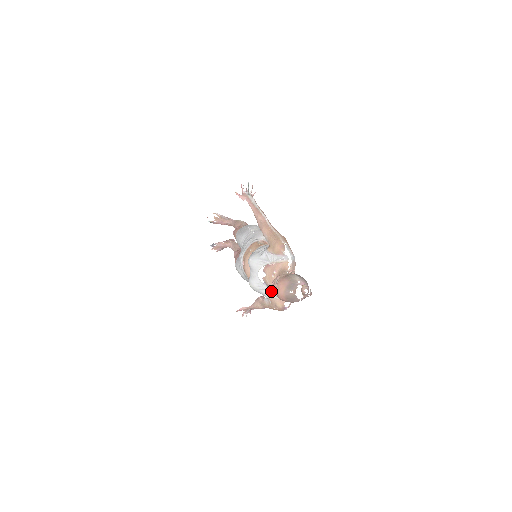
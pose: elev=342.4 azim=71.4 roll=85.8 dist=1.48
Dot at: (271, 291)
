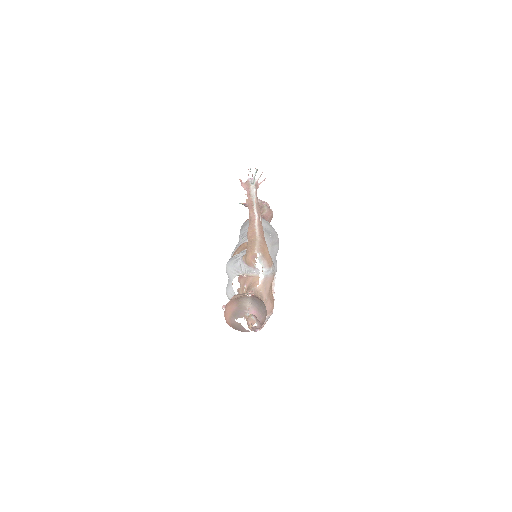
Dot at: occluded
